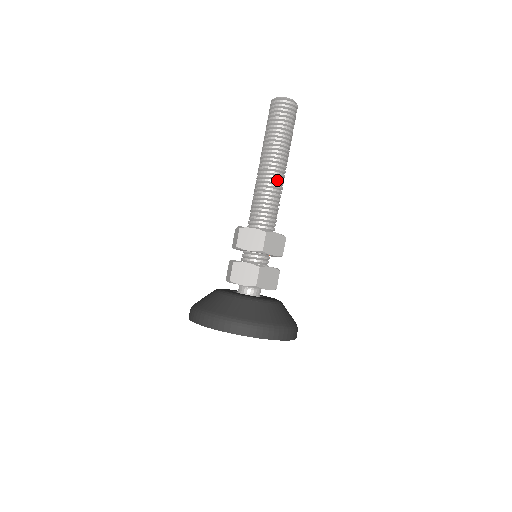
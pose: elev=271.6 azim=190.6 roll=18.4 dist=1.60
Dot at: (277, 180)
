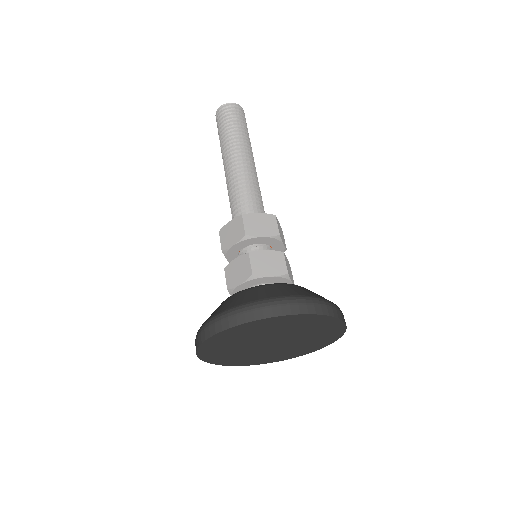
Dot at: (243, 170)
